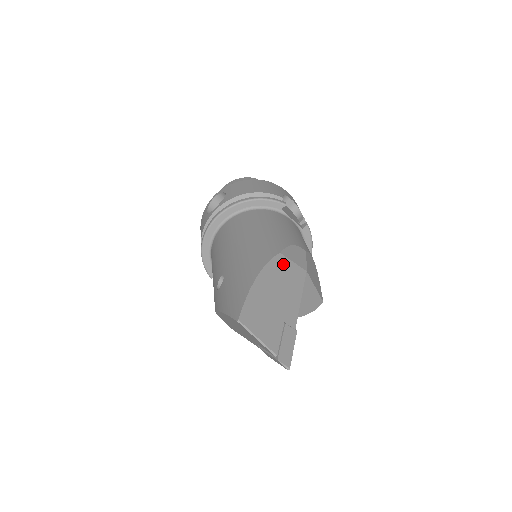
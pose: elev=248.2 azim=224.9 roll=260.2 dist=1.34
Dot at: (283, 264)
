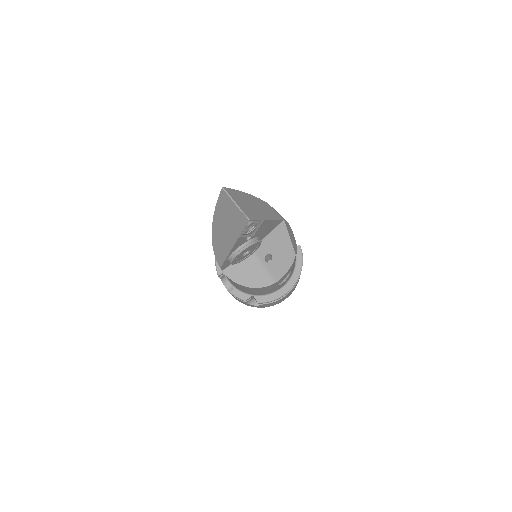
Dot at: (267, 205)
